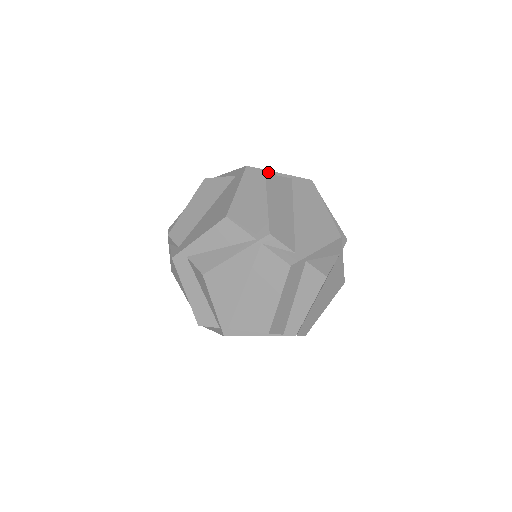
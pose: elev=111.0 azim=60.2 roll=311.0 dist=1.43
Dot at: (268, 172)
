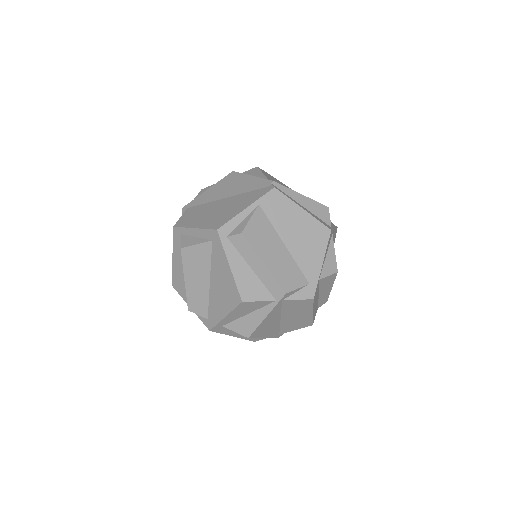
Dot at: (237, 218)
